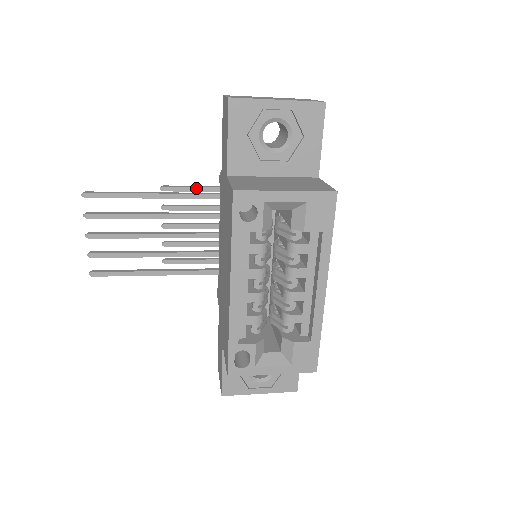
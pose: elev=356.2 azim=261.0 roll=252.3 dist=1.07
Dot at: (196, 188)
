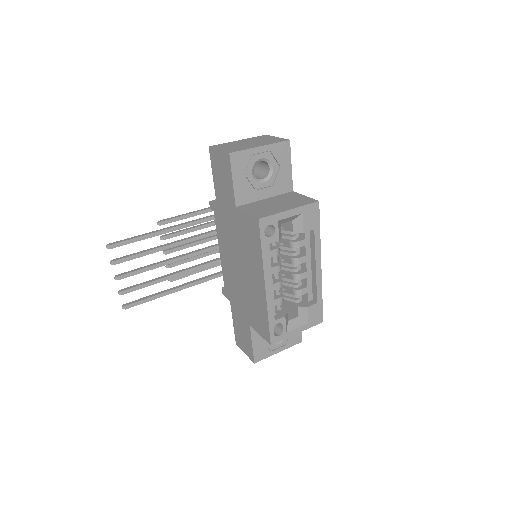
Dot at: (184, 216)
